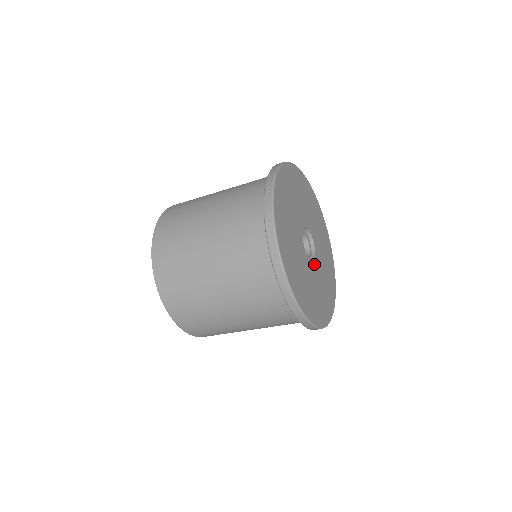
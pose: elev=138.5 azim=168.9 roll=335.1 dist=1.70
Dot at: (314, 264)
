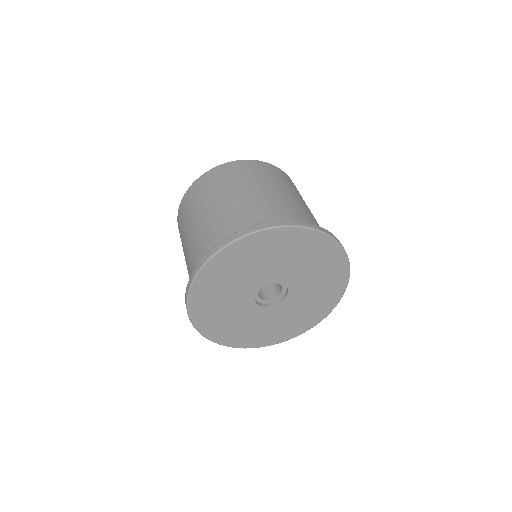
Dot at: (266, 309)
